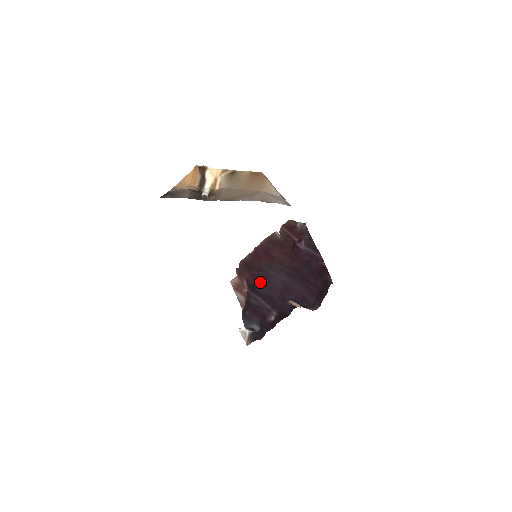
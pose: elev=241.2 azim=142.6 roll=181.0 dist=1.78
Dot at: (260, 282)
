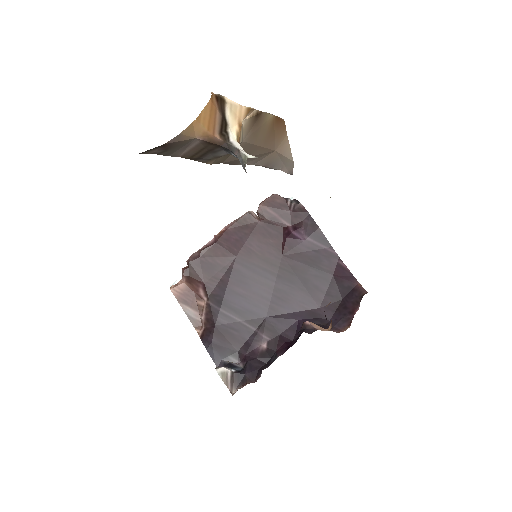
Dot at: (232, 290)
